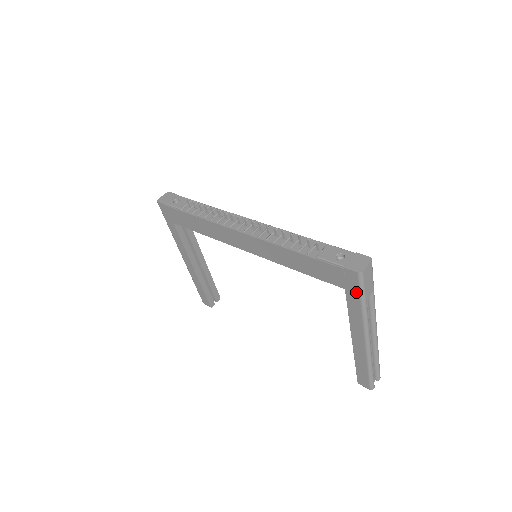
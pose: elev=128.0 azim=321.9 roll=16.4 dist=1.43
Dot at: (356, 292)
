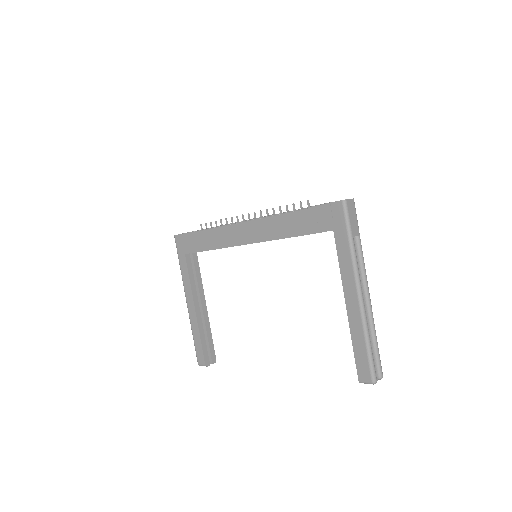
Dot at: (343, 227)
